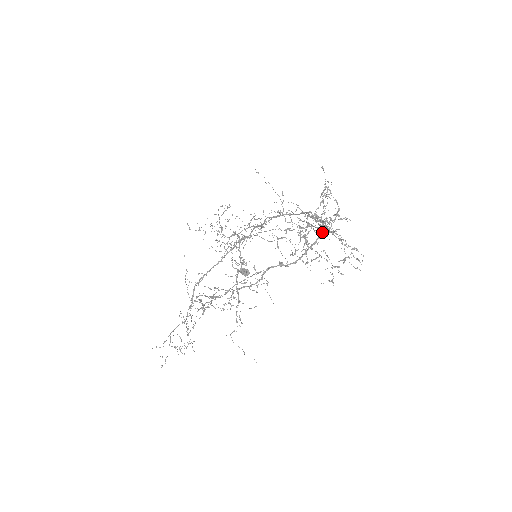
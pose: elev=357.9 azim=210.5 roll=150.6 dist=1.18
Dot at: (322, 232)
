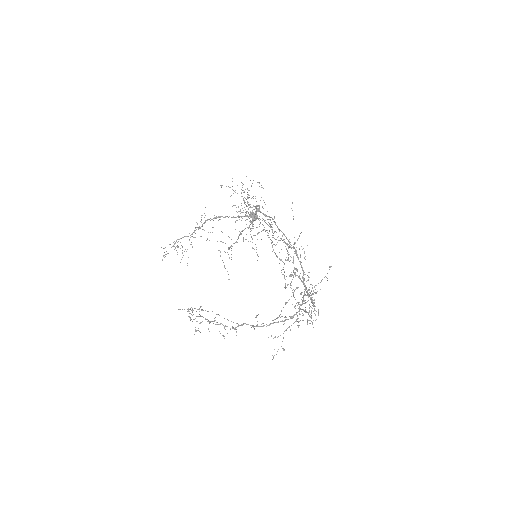
Dot at: occluded
